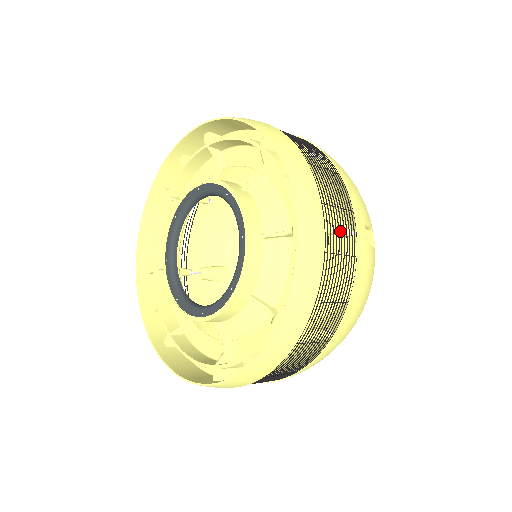
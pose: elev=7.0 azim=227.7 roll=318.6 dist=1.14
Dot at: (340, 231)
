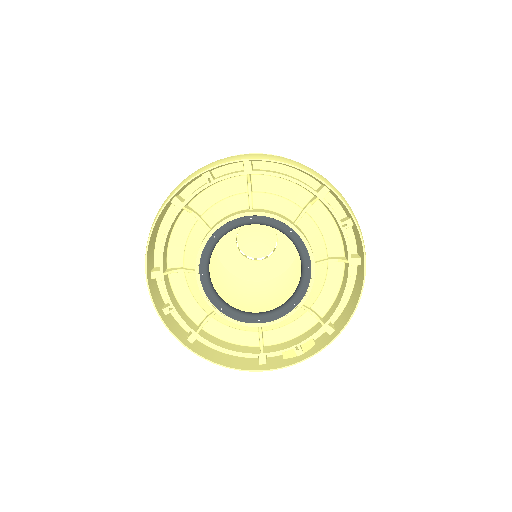
Dot at: occluded
